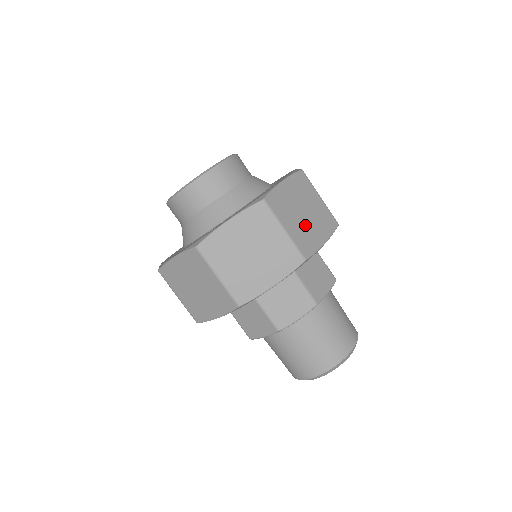
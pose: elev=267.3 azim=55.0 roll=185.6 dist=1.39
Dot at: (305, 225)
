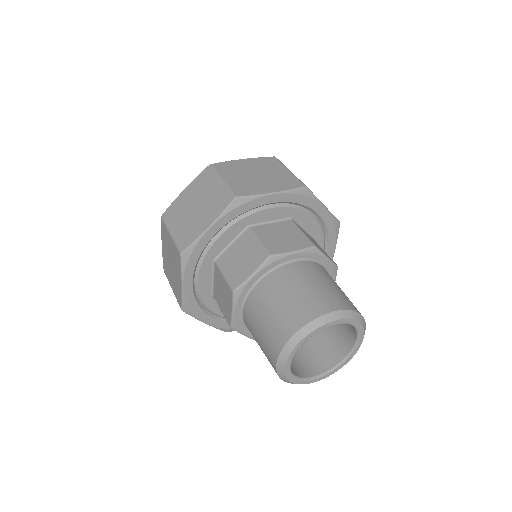
Dot at: (253, 180)
